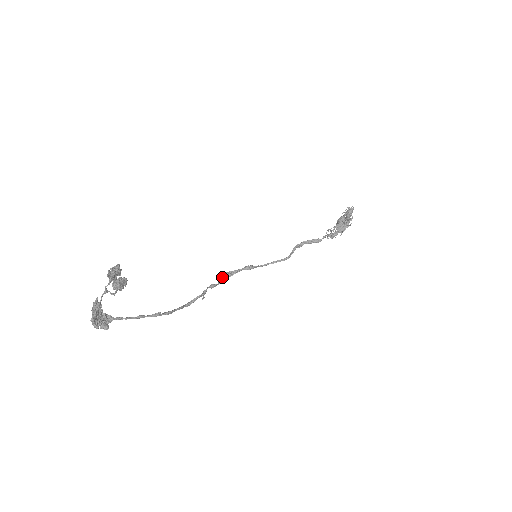
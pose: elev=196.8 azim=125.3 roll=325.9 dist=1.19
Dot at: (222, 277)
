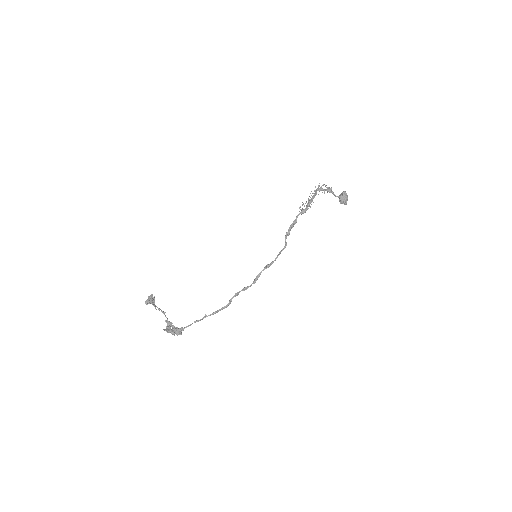
Dot at: (253, 281)
